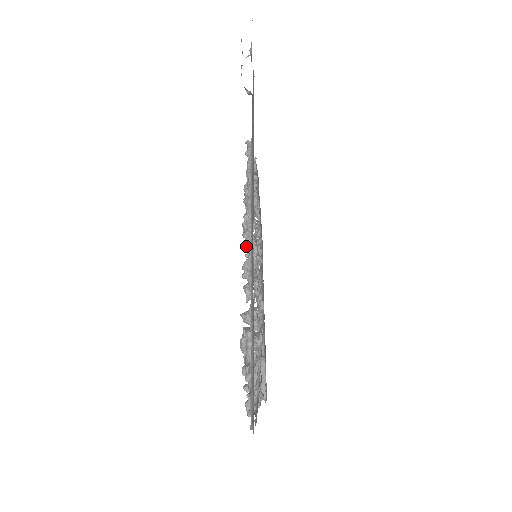
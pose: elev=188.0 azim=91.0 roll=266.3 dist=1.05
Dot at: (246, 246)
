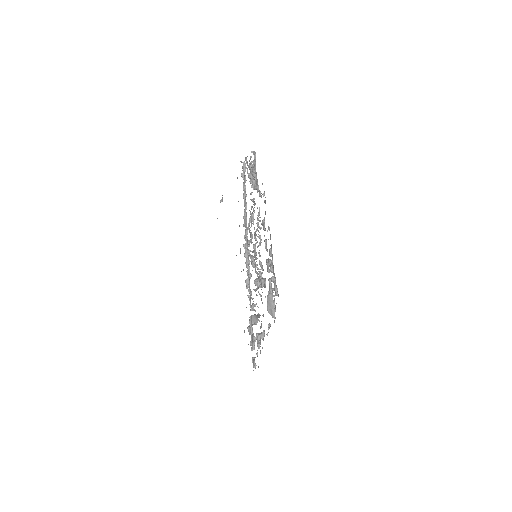
Dot at: (246, 266)
